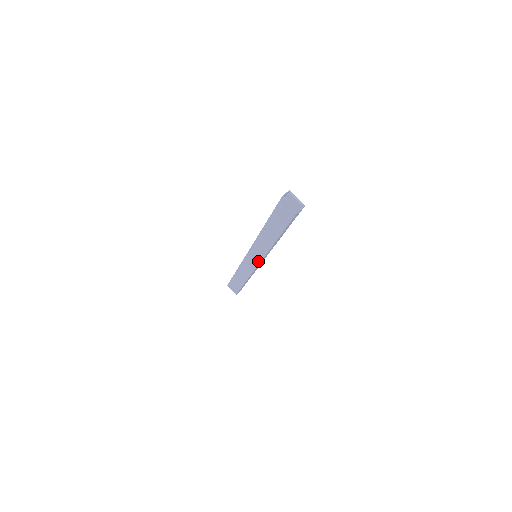
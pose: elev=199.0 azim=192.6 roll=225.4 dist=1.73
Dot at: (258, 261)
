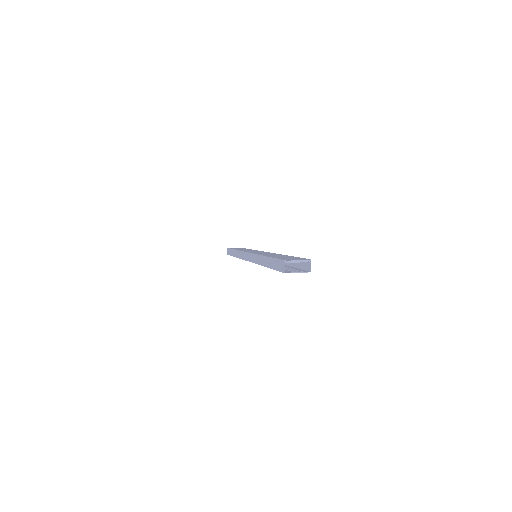
Dot at: occluded
